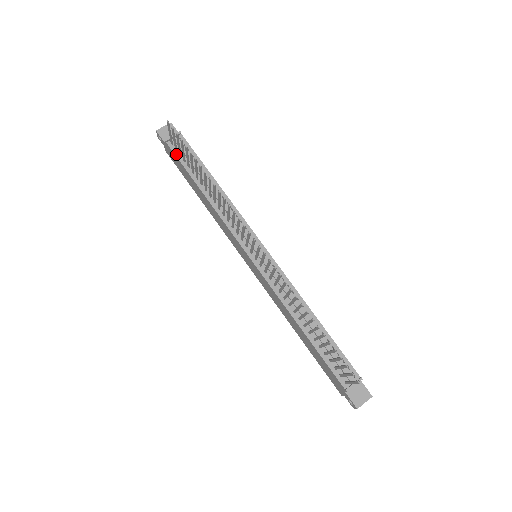
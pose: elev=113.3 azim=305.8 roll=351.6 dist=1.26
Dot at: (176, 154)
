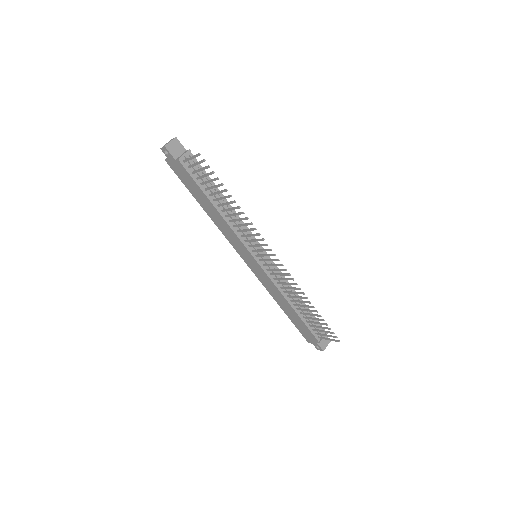
Dot at: (189, 172)
